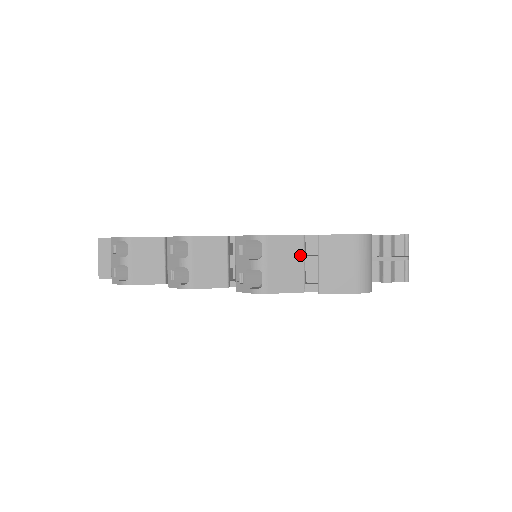
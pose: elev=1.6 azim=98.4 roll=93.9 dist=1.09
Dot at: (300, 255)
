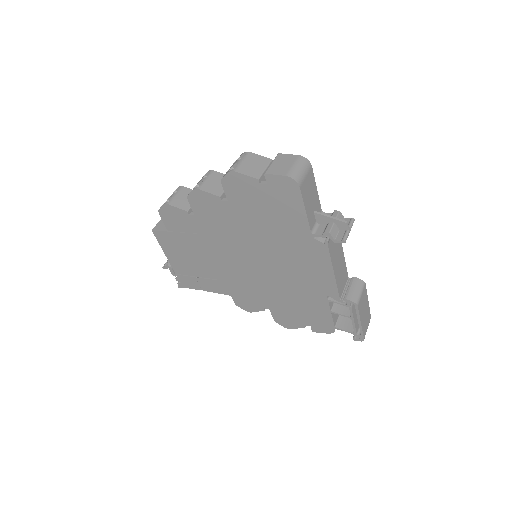
Dot at: (265, 165)
